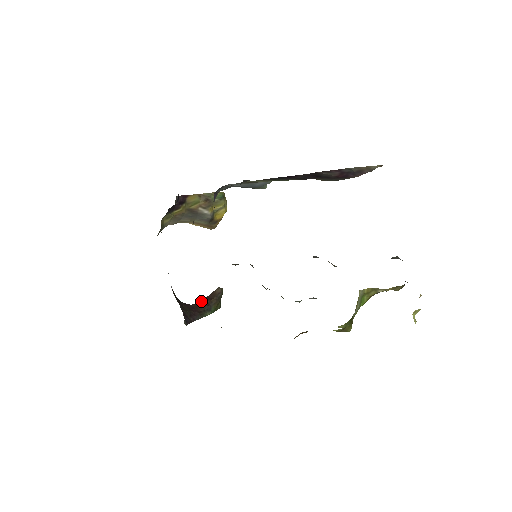
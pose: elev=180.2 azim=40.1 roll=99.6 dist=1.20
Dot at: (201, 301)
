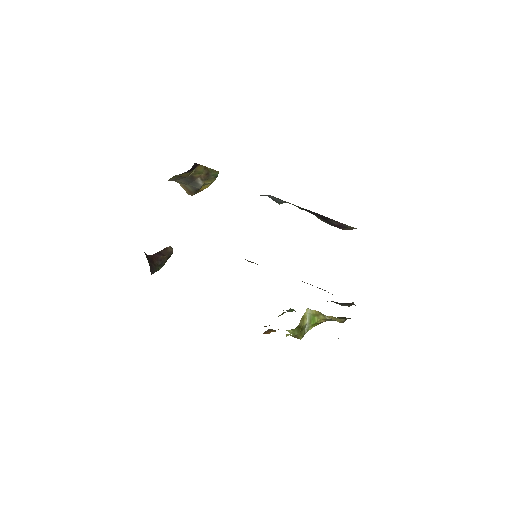
Dot at: (154, 254)
